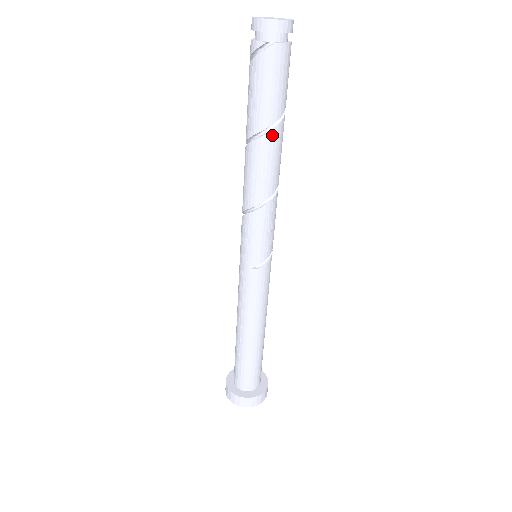
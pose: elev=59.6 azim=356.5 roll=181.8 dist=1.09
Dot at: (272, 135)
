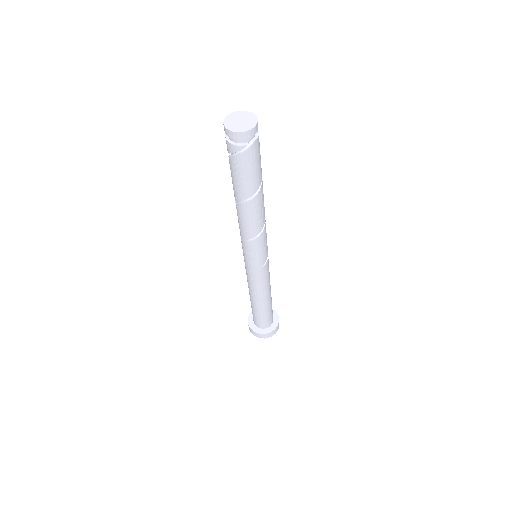
Dot at: (260, 192)
